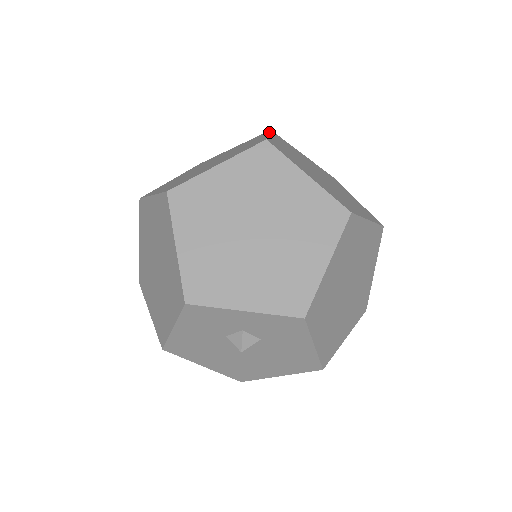
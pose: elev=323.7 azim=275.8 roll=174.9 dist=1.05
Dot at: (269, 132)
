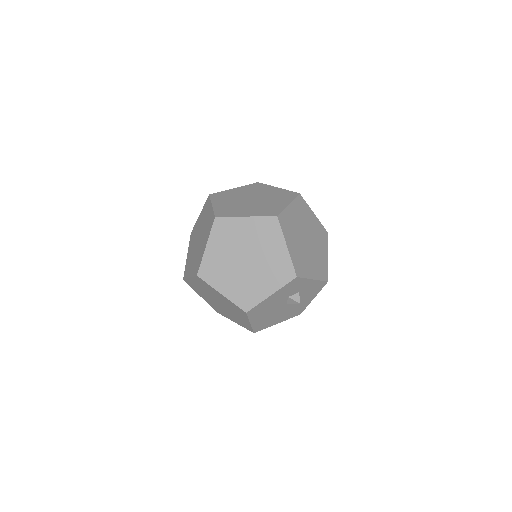
Dot at: (270, 185)
